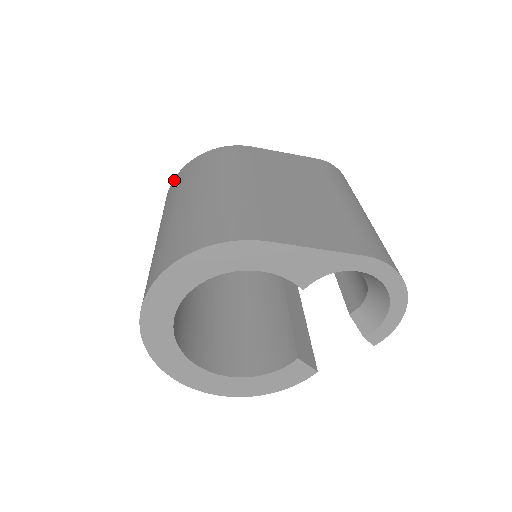
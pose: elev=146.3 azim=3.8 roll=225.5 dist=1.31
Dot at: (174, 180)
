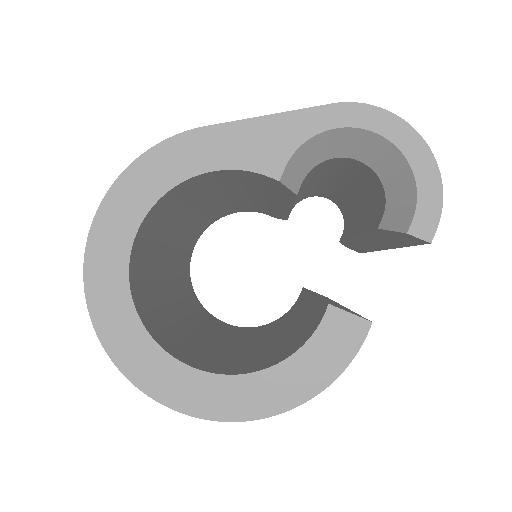
Dot at: occluded
